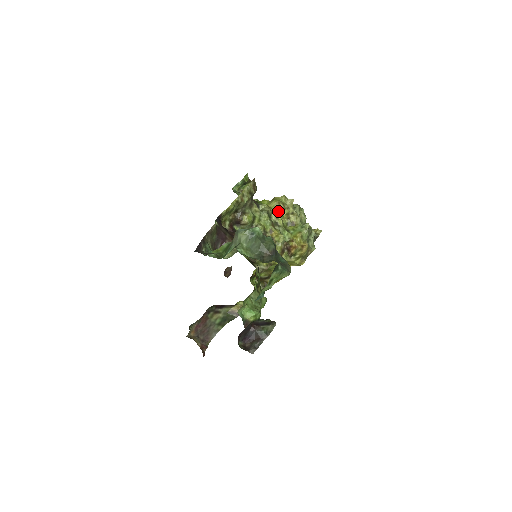
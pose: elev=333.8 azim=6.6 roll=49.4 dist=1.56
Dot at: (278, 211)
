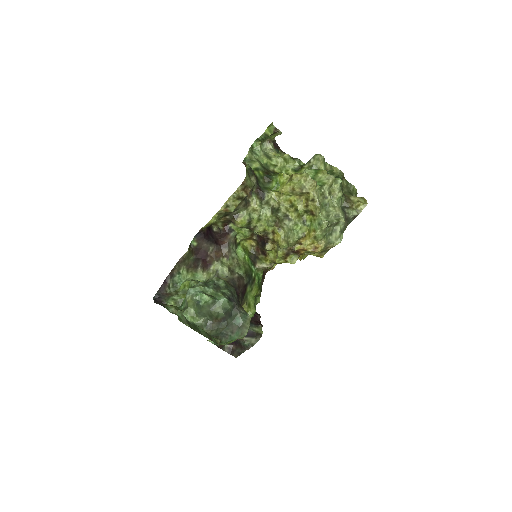
Dot at: (294, 195)
